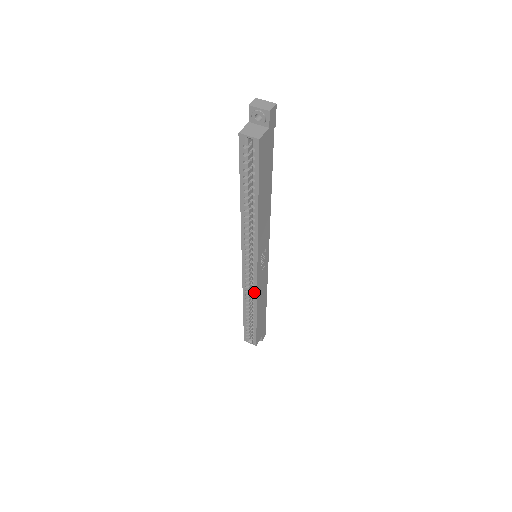
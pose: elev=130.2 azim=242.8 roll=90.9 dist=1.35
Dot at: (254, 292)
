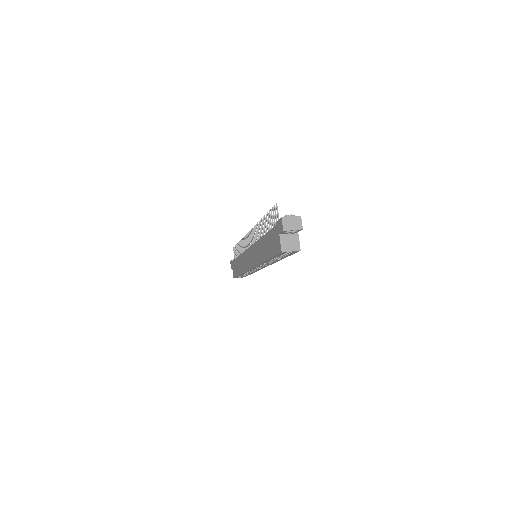
Dot at: occluded
